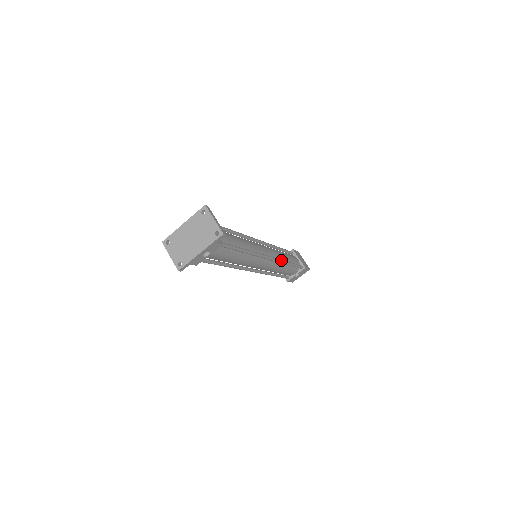
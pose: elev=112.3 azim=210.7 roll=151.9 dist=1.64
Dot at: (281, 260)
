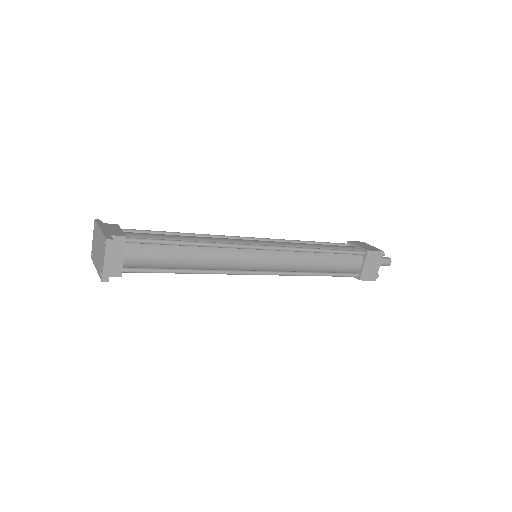
Dot at: (292, 274)
